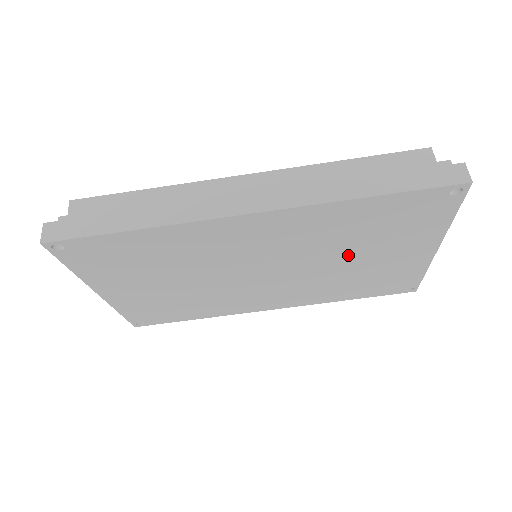
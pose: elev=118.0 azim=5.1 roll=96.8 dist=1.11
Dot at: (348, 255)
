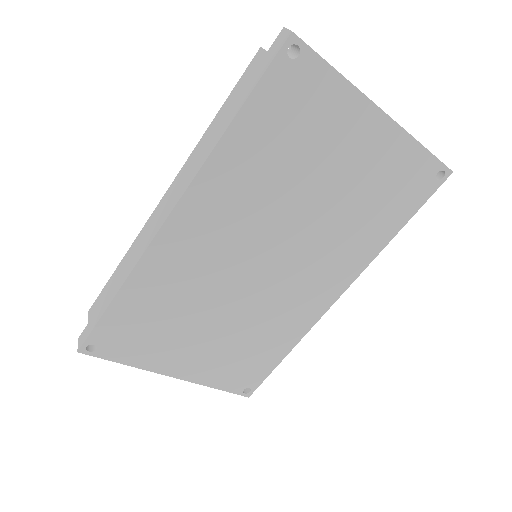
Dot at: (309, 189)
